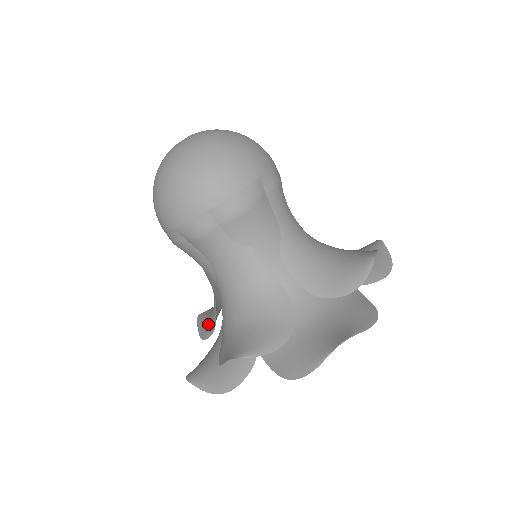
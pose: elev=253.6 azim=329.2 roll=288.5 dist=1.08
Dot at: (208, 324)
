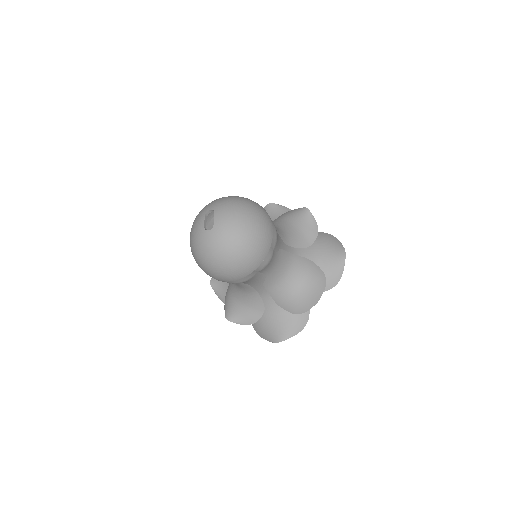
Dot at: occluded
